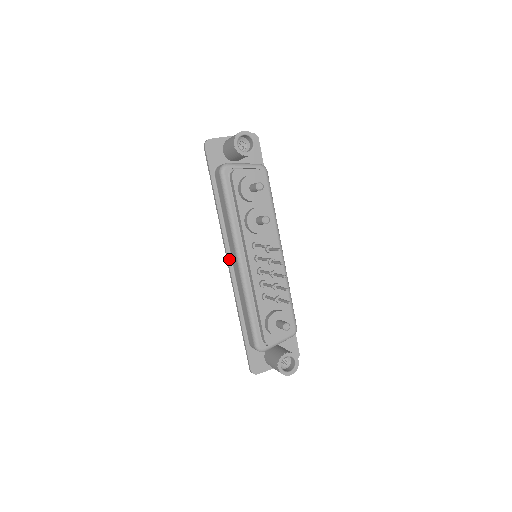
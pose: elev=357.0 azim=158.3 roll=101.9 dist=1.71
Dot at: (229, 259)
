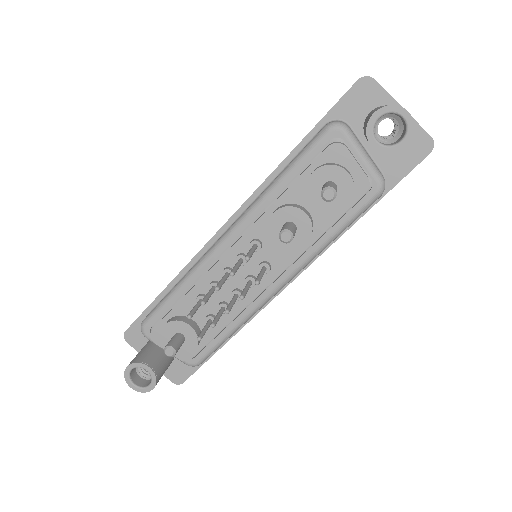
Dot at: (229, 222)
